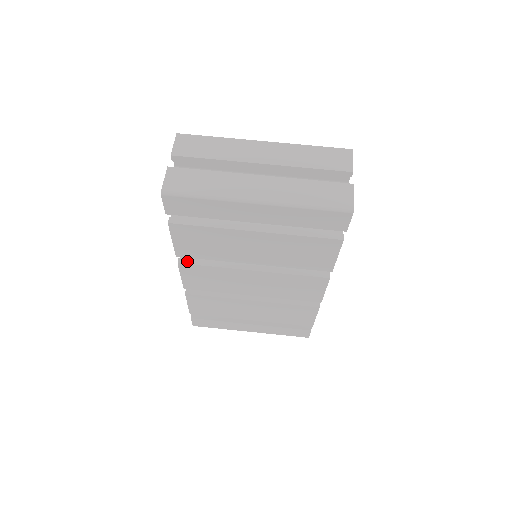
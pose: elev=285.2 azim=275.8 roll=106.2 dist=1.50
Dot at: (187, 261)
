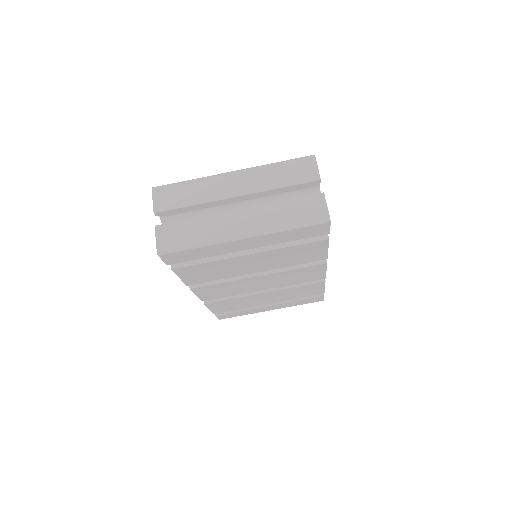
Dot at: (197, 285)
